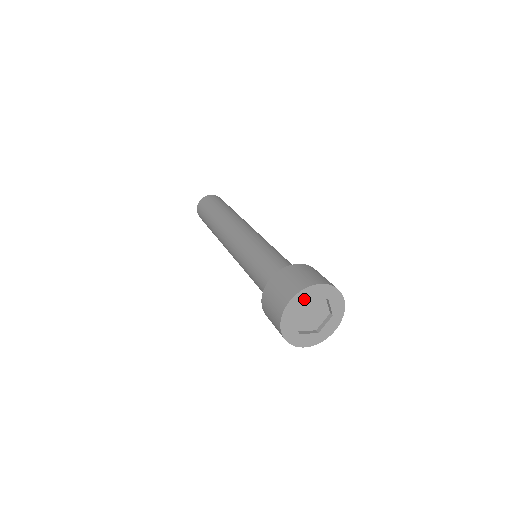
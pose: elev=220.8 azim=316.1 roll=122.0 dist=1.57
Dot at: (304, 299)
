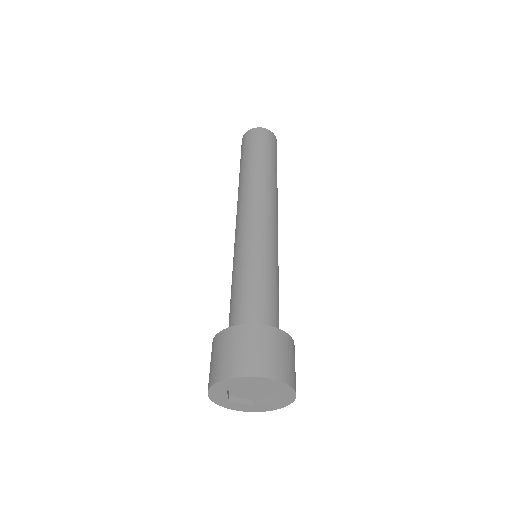
Dot at: (222, 391)
